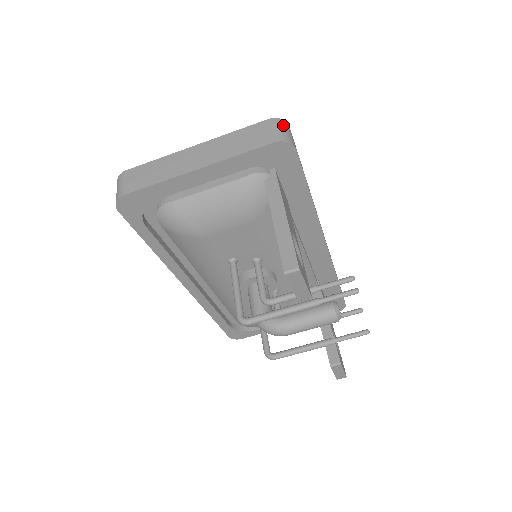
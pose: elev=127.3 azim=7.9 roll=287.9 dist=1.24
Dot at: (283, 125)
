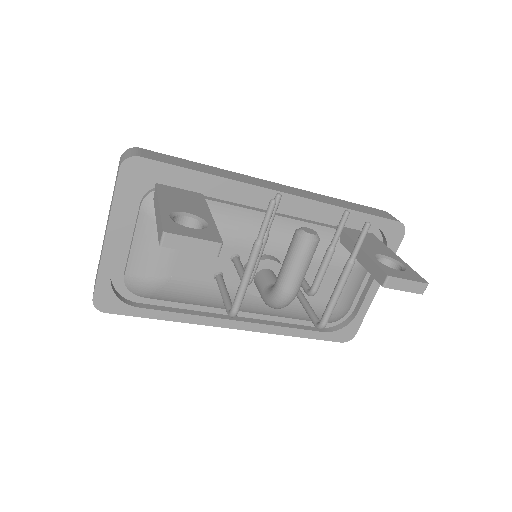
Dot at: (127, 152)
